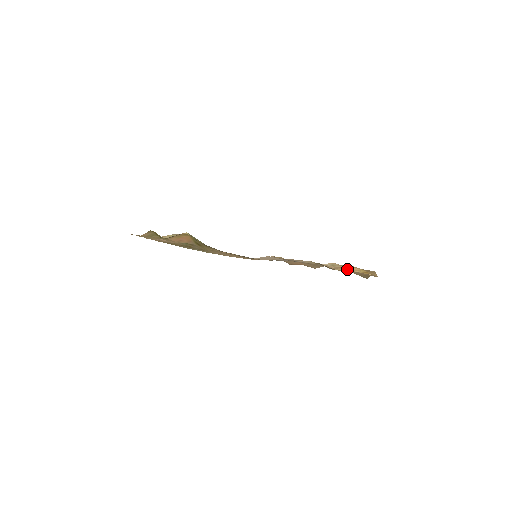
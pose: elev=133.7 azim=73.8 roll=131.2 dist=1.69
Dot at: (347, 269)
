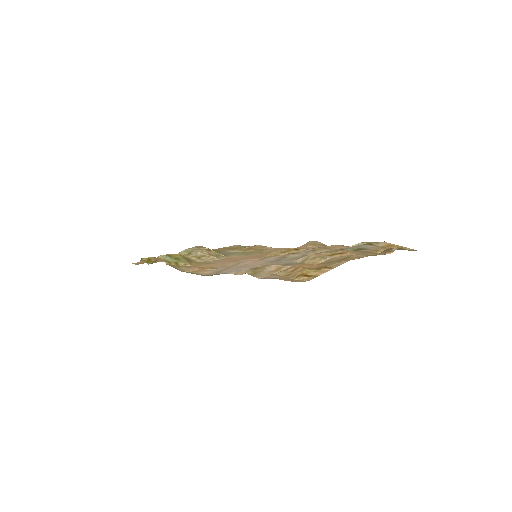
Dot at: (291, 270)
